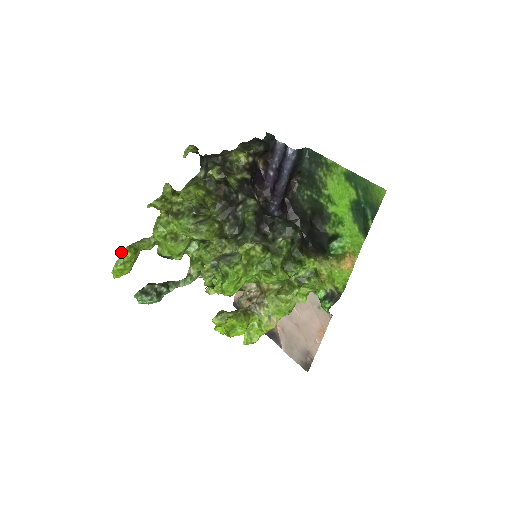
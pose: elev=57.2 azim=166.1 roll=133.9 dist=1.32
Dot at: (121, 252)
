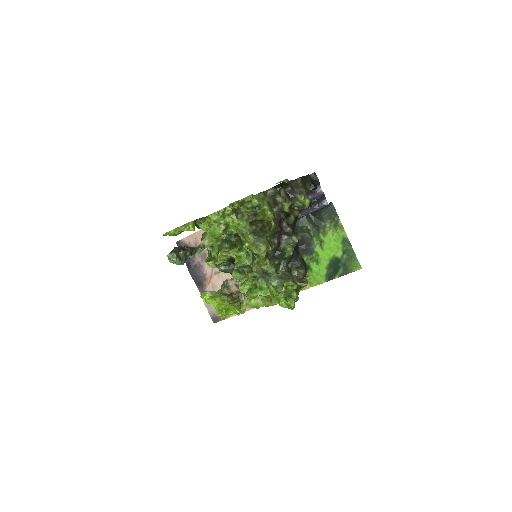
Dot at: (186, 223)
